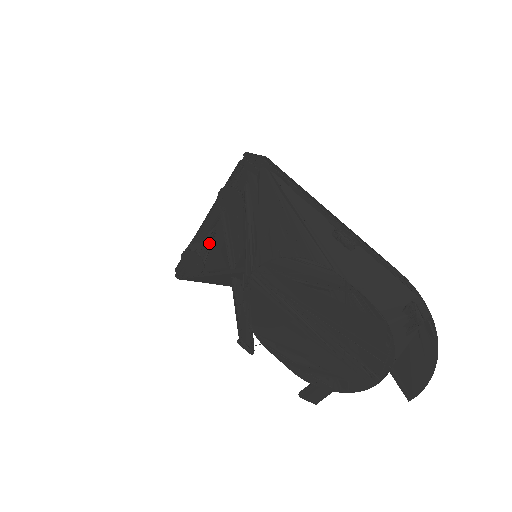
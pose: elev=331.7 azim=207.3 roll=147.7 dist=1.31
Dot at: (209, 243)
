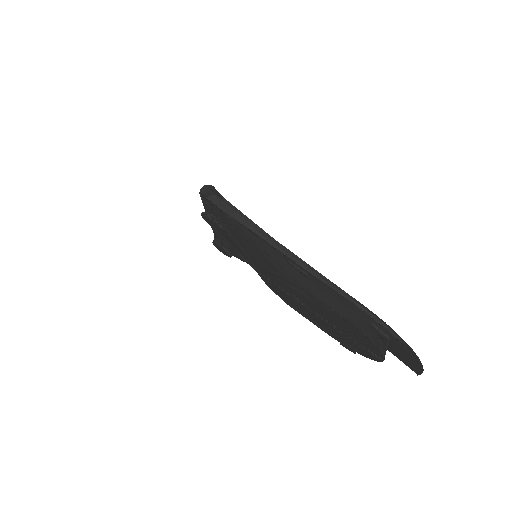
Dot at: (223, 240)
